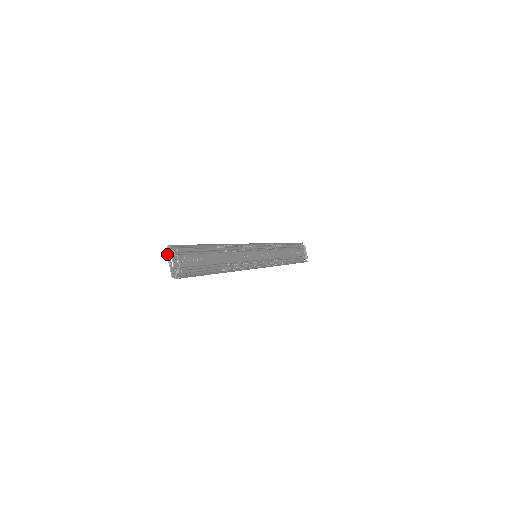
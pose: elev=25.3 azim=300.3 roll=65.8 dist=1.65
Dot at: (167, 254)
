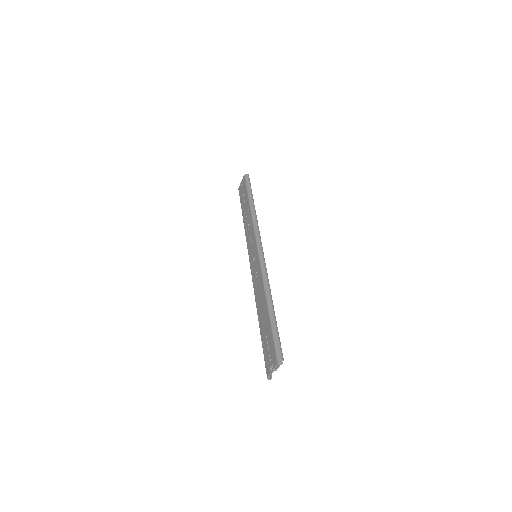
Dot at: occluded
